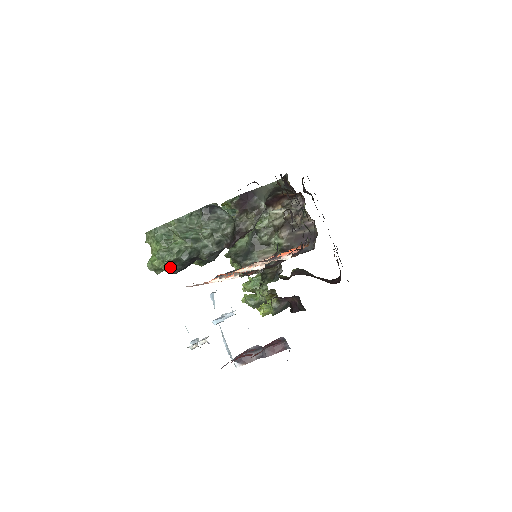
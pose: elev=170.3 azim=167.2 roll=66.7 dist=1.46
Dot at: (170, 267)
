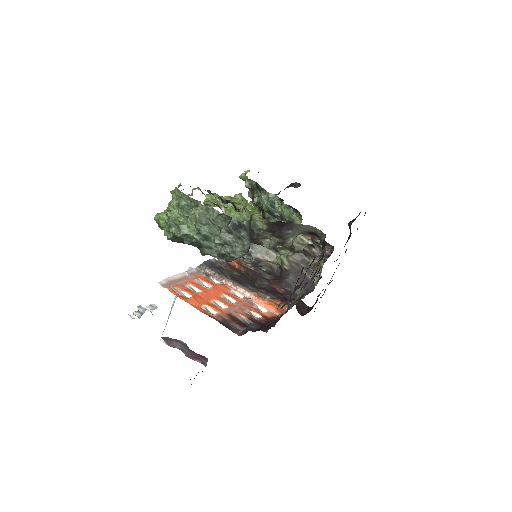
Dot at: (170, 236)
